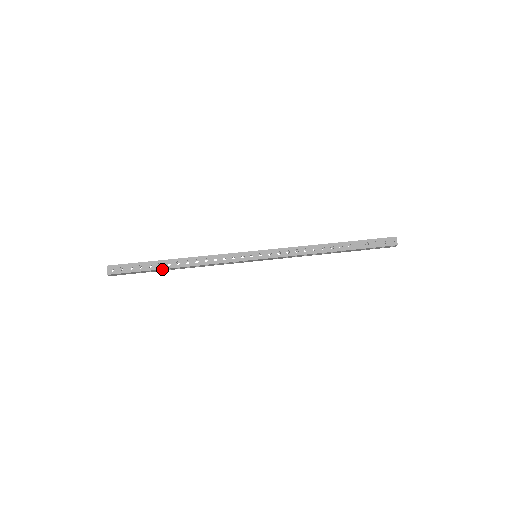
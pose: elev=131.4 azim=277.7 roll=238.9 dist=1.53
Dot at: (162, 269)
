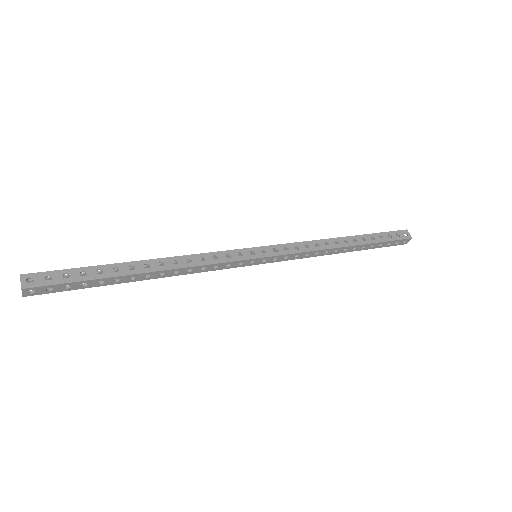
Dot at: (121, 276)
